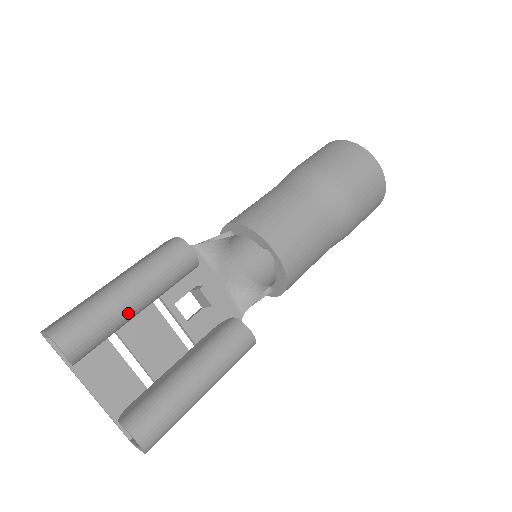
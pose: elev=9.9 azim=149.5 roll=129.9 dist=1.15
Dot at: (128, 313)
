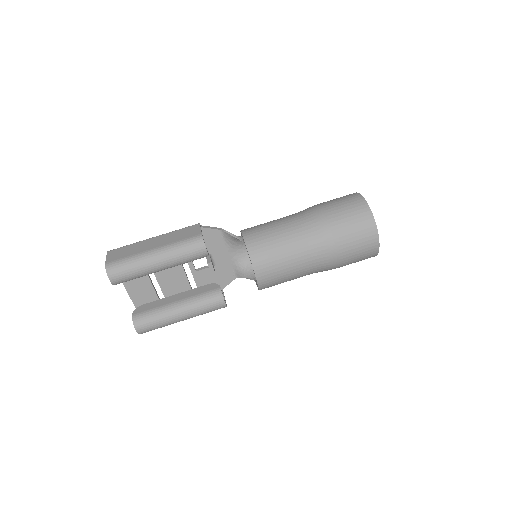
Dot at: (153, 272)
